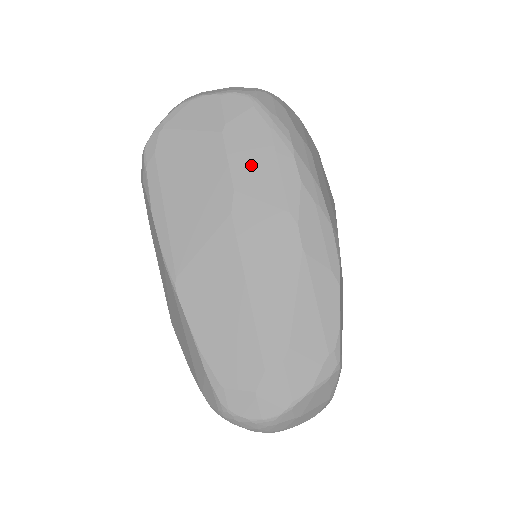
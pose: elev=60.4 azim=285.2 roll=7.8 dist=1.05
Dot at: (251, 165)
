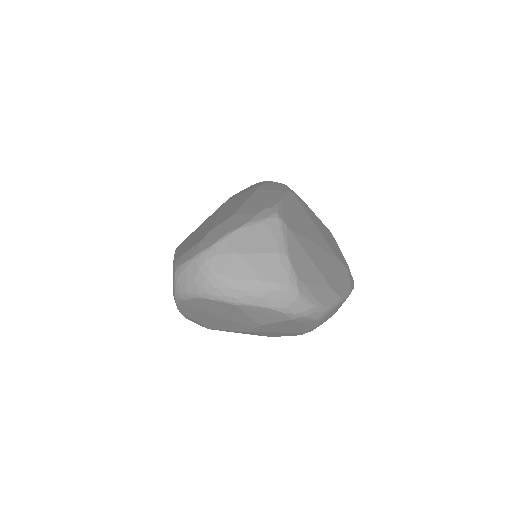
Dot at: occluded
